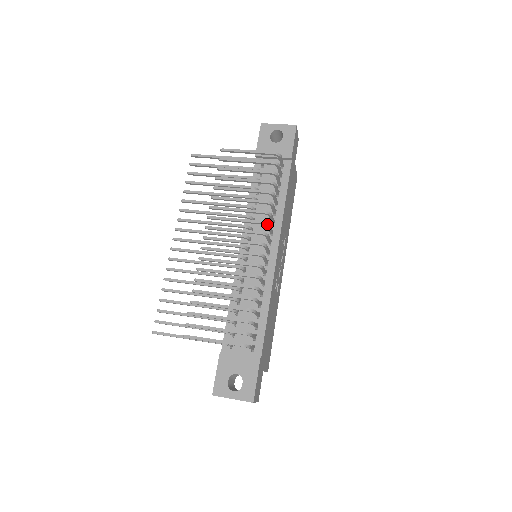
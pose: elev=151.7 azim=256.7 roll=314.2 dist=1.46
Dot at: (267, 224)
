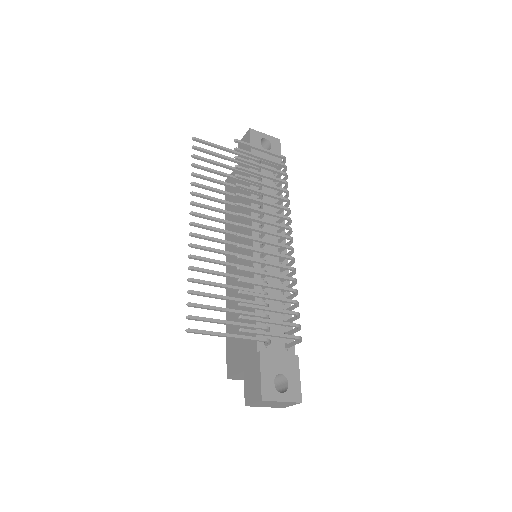
Dot at: (291, 221)
